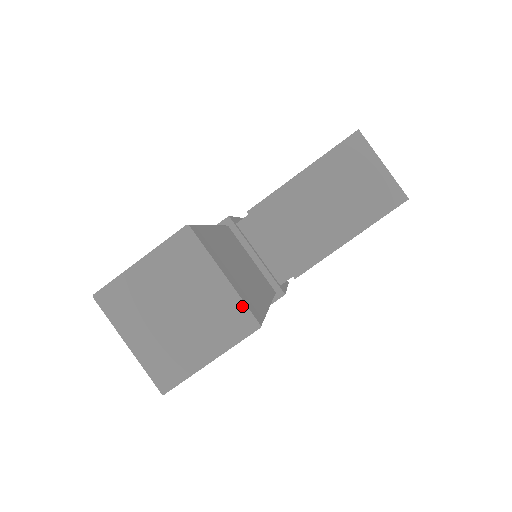
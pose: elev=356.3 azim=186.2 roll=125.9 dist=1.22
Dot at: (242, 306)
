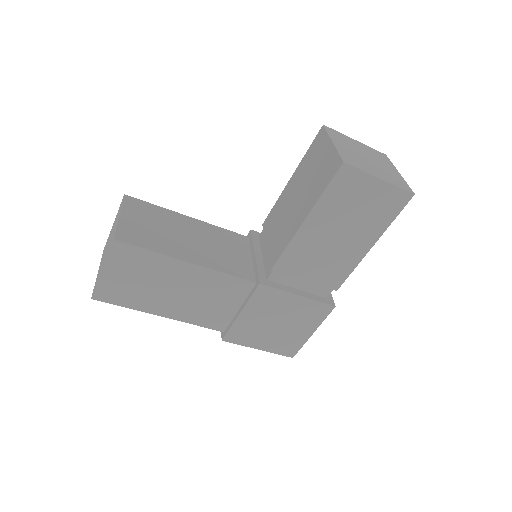
Dot at: (116, 230)
